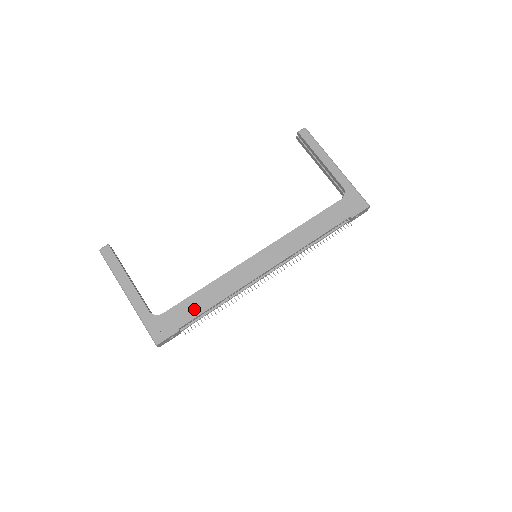
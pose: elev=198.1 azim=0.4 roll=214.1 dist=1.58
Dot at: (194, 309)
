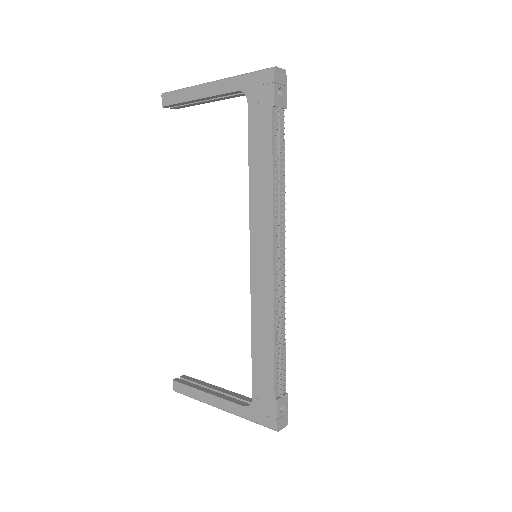
Dot at: (265, 367)
